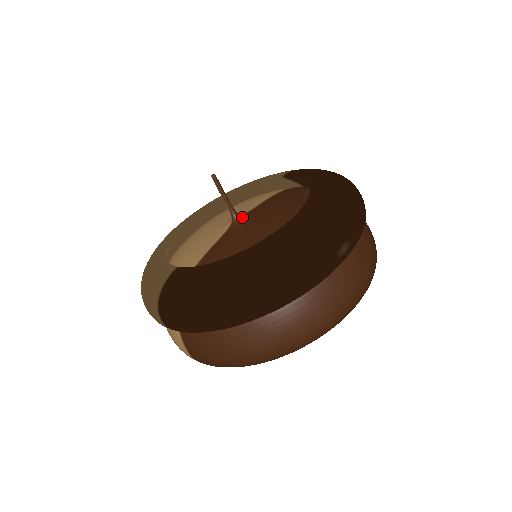
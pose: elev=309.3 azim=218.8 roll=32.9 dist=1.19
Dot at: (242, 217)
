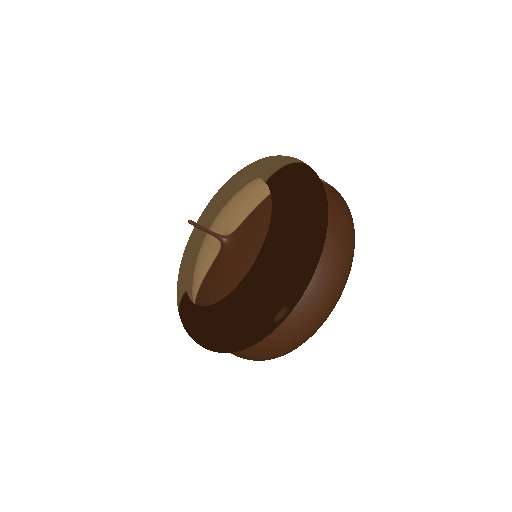
Dot at: (227, 241)
